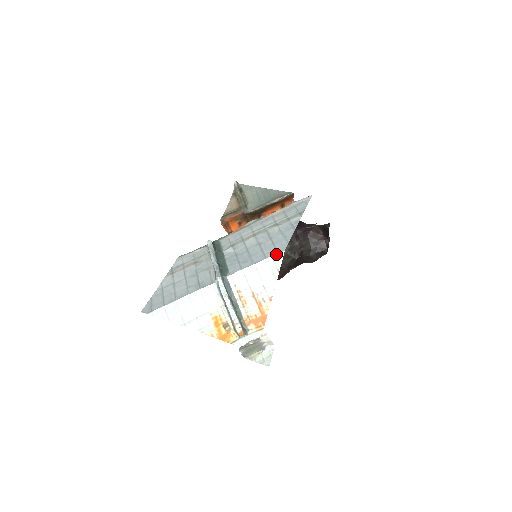
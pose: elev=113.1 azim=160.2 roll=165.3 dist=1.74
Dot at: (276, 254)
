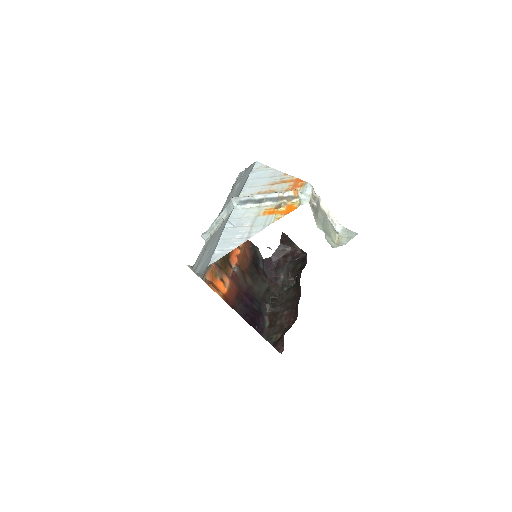
Dot at: (254, 166)
